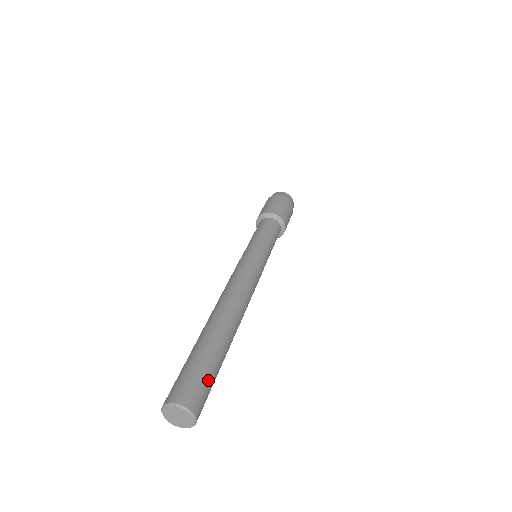
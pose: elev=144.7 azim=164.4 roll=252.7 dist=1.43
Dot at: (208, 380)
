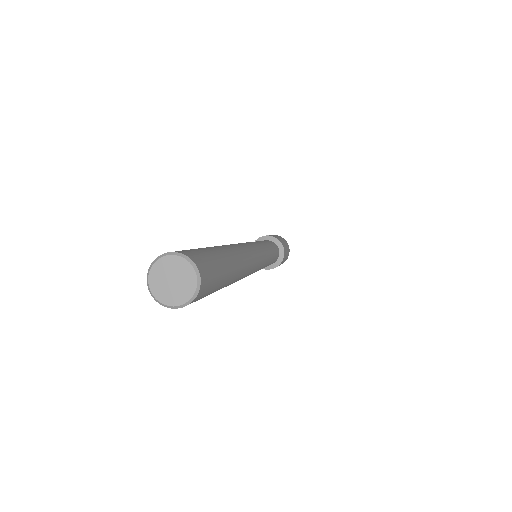
Dot at: occluded
